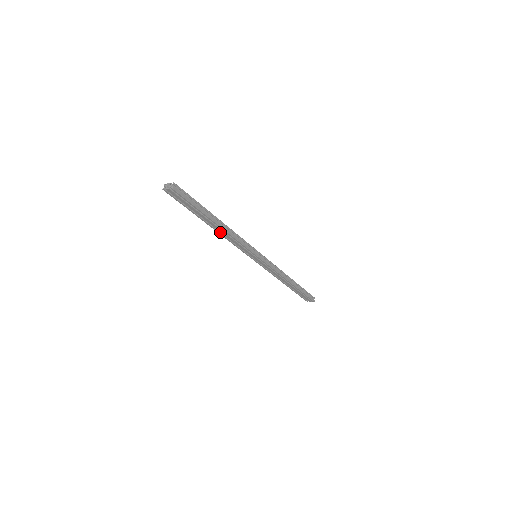
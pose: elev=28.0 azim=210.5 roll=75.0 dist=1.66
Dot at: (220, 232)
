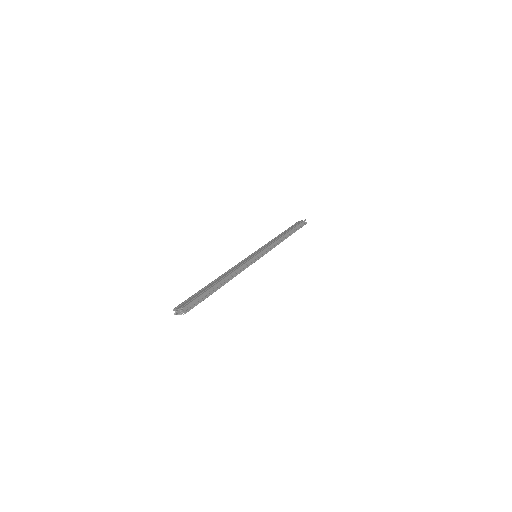
Dot at: occluded
